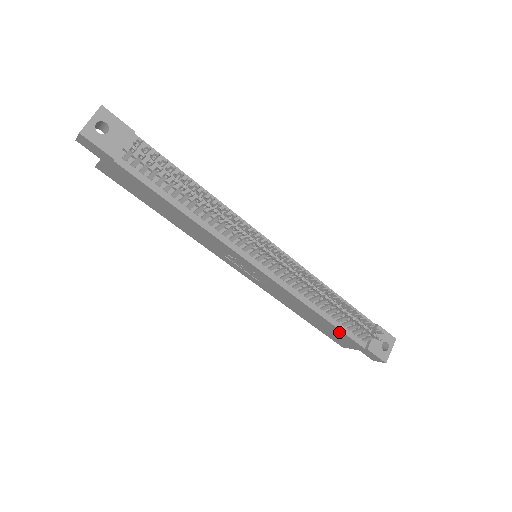
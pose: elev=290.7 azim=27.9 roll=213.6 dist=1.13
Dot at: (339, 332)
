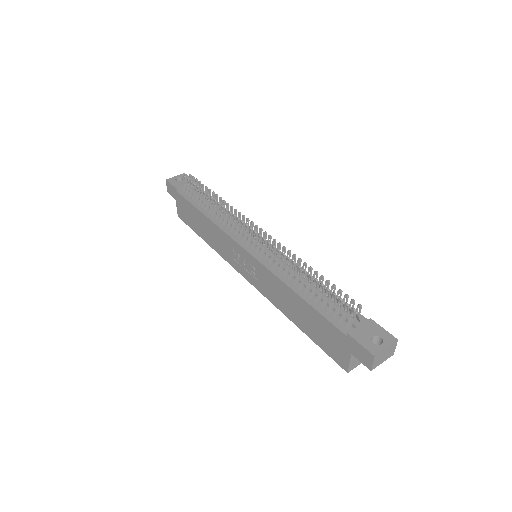
Dot at: (320, 319)
